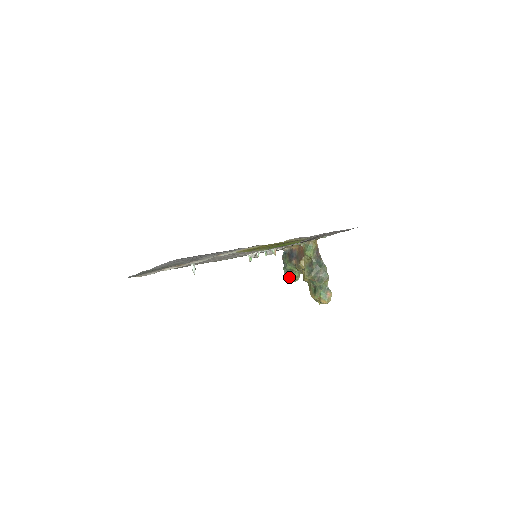
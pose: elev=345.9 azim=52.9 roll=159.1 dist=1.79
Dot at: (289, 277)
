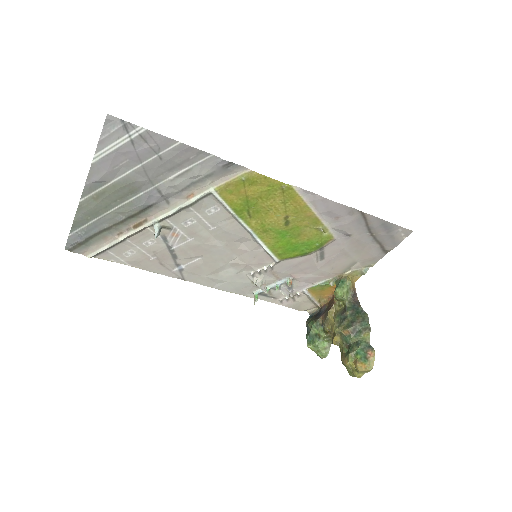
Dot at: (313, 347)
